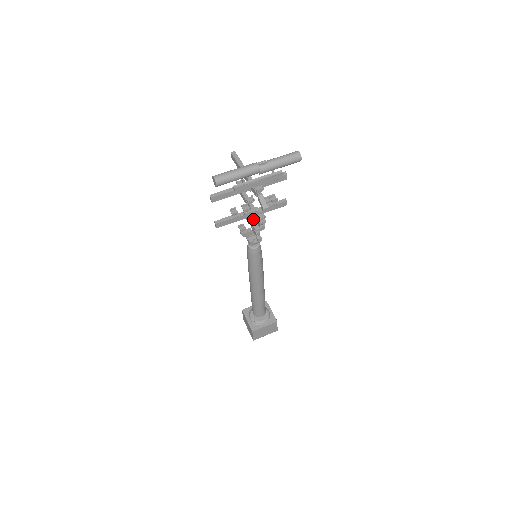
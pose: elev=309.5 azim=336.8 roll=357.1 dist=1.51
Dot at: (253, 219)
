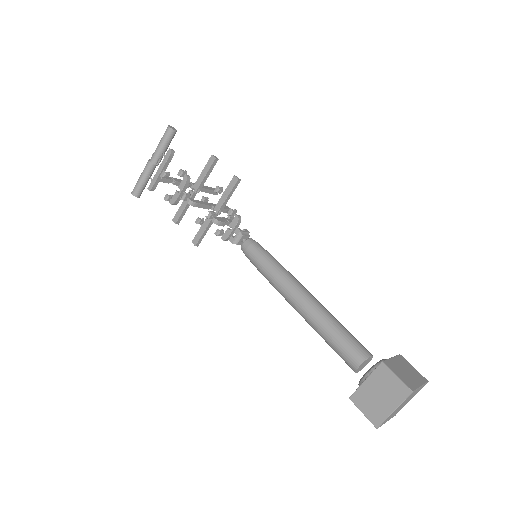
Dot at: (224, 218)
